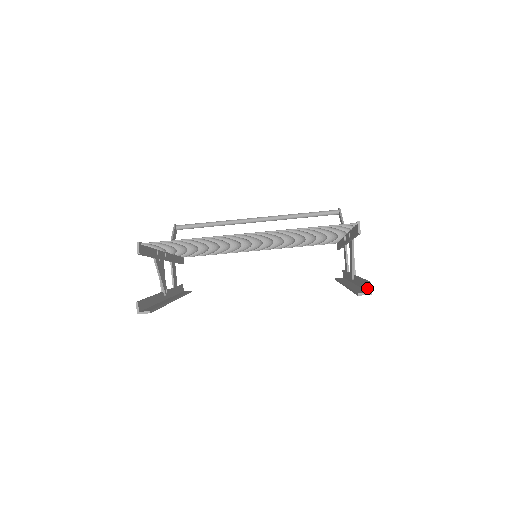
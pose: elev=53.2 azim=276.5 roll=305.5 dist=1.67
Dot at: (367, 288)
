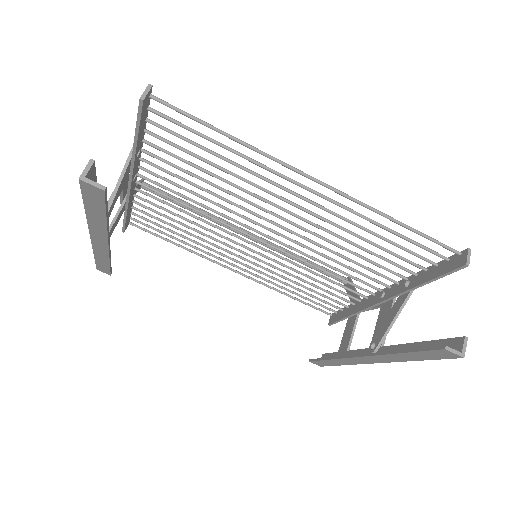
Dot at: (452, 348)
